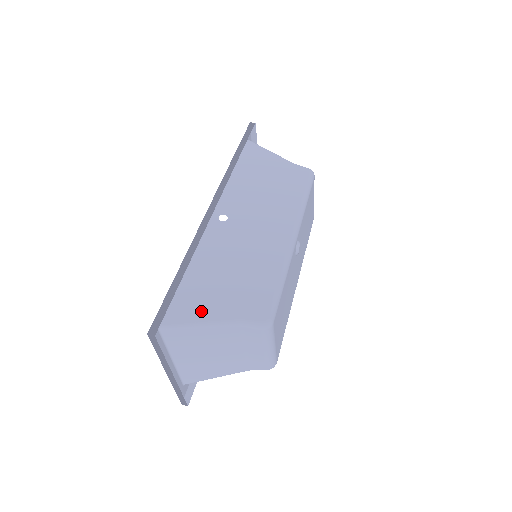
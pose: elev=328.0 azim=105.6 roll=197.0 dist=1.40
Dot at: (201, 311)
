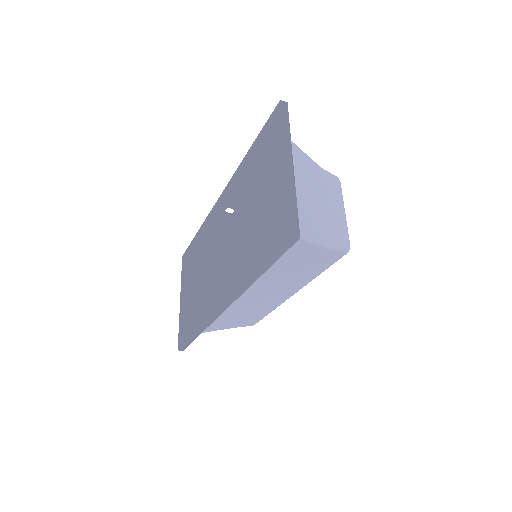
Dot at: occluded
